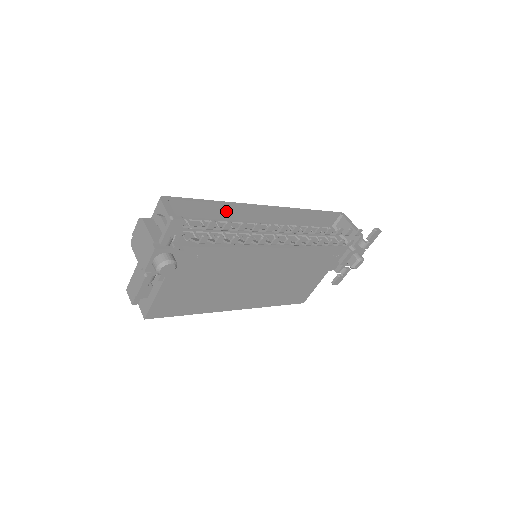
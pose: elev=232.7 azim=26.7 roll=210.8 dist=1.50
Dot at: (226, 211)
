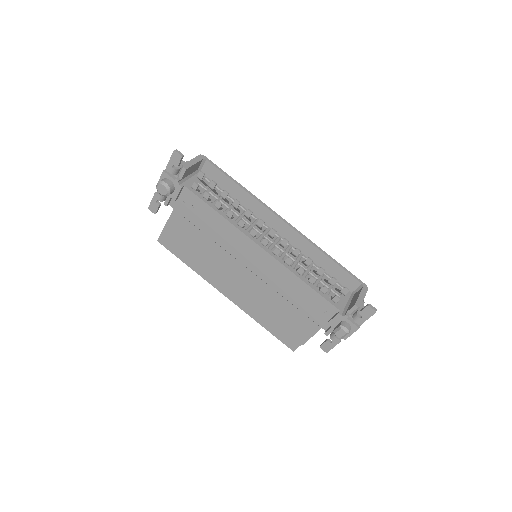
Dot at: (247, 199)
